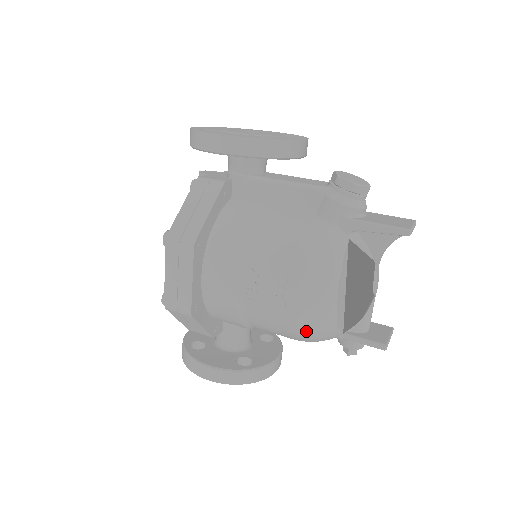
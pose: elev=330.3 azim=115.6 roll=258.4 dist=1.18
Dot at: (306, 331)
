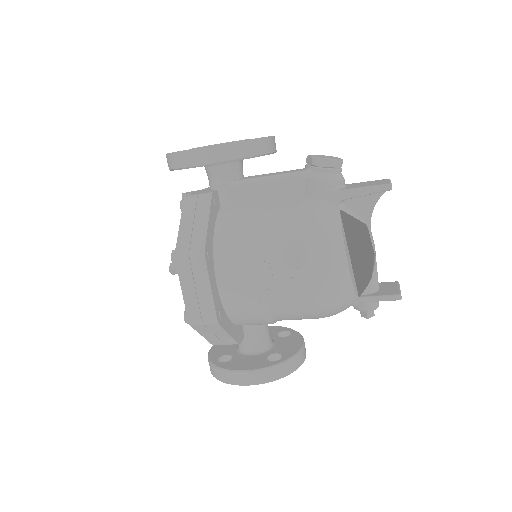
Dot at: (328, 303)
